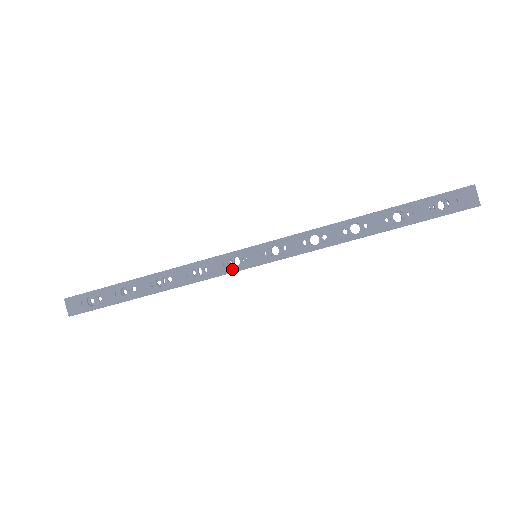
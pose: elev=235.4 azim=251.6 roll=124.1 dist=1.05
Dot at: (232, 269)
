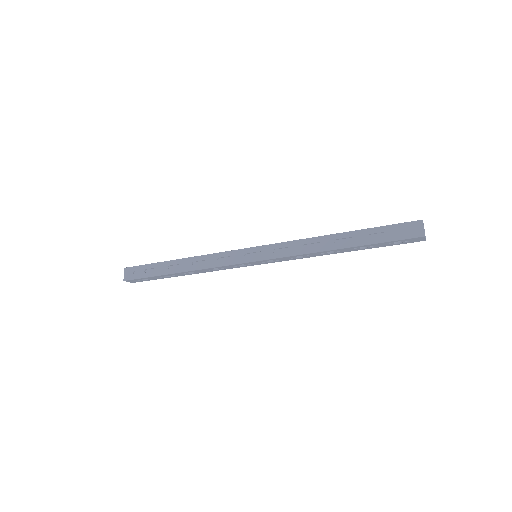
Dot at: occluded
